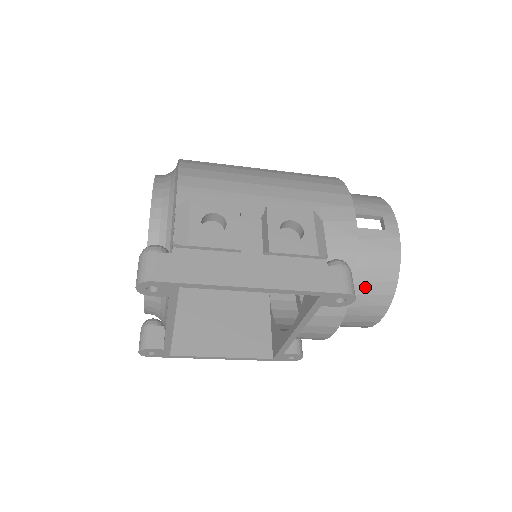
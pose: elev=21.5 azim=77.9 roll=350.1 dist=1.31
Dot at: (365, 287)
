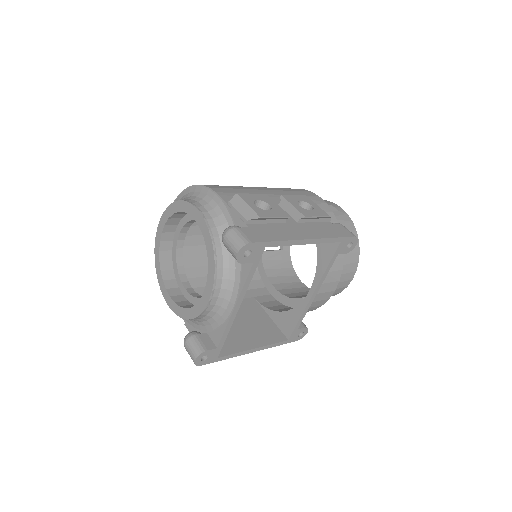
Dot at: occluded
